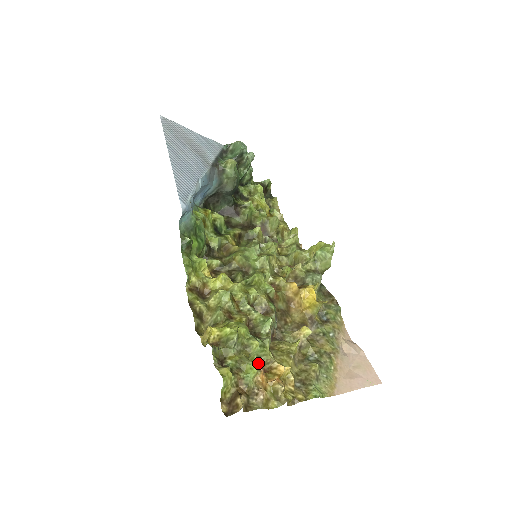
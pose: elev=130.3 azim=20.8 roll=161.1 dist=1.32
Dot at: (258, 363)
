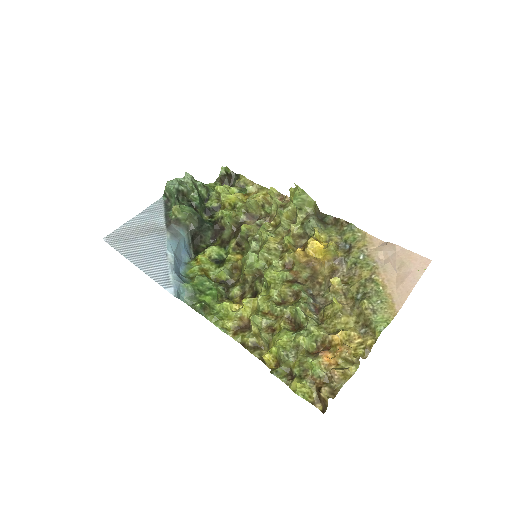
Dot at: (319, 345)
